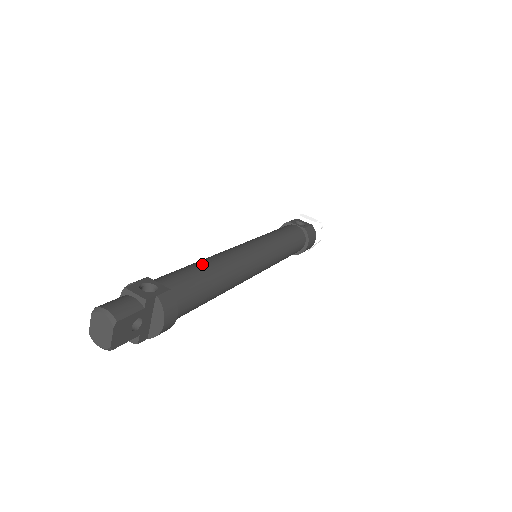
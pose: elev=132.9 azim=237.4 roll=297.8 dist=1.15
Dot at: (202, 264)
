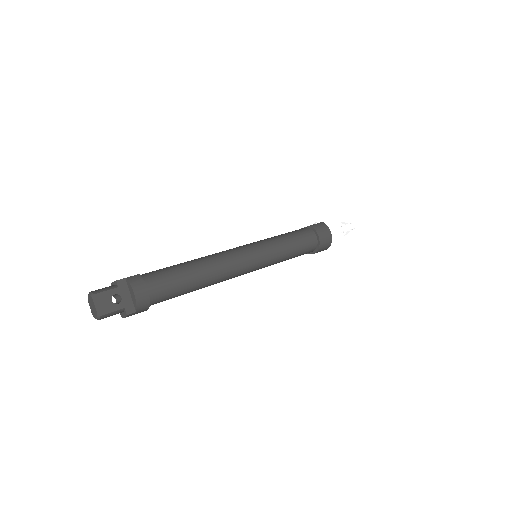
Dot at: (182, 263)
